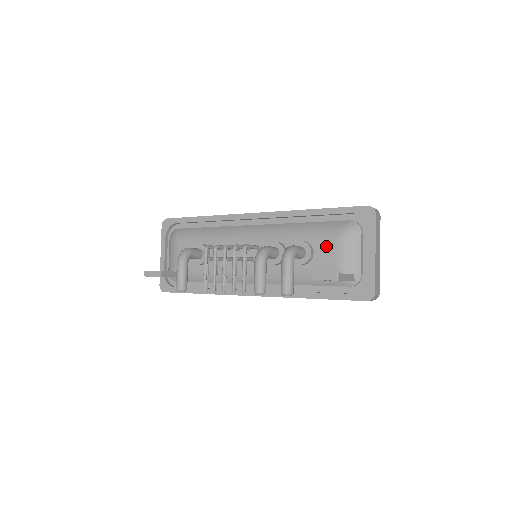
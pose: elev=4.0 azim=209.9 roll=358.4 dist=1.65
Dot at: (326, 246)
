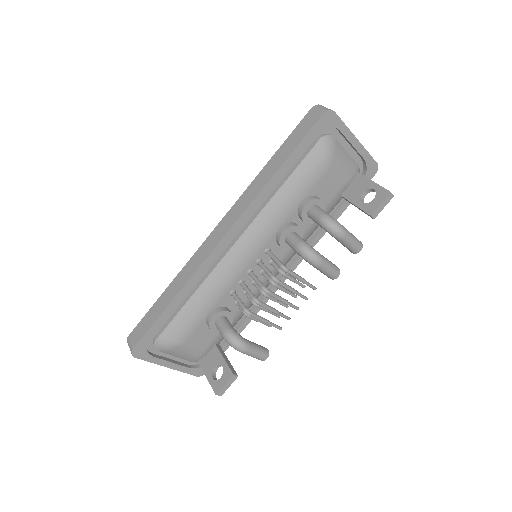
Dot at: (325, 182)
